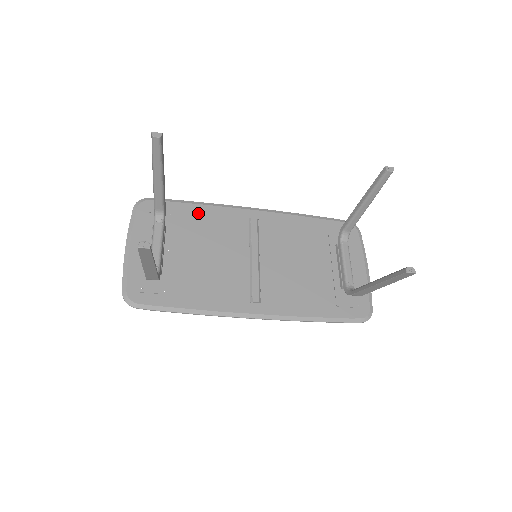
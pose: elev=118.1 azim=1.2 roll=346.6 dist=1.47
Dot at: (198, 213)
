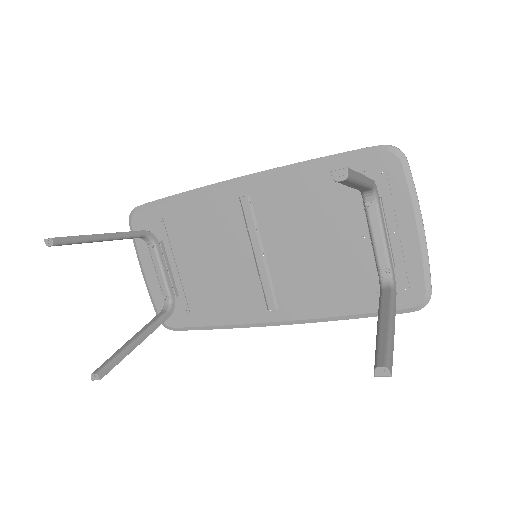
Dot at: (184, 211)
